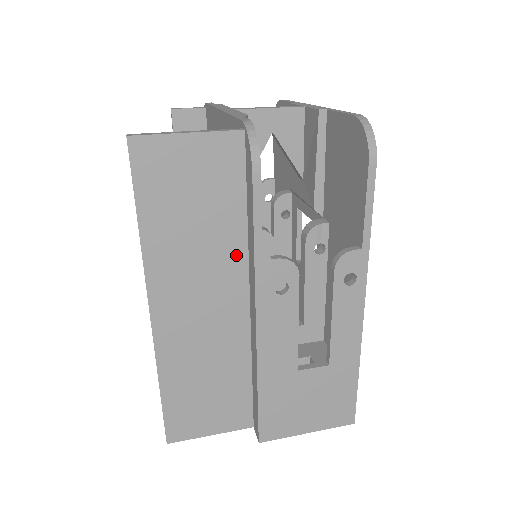
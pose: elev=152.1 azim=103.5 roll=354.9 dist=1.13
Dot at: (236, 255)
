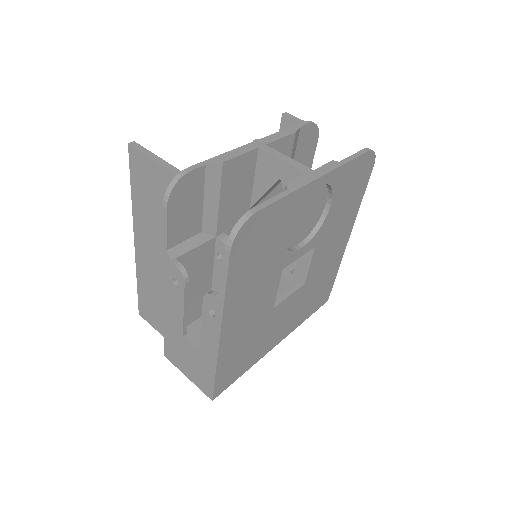
Dot at: occluded
